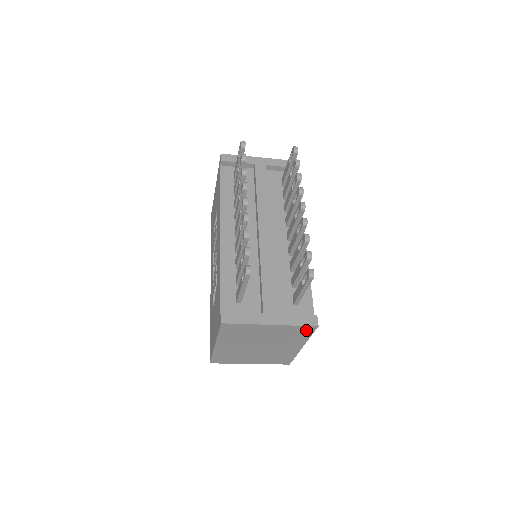
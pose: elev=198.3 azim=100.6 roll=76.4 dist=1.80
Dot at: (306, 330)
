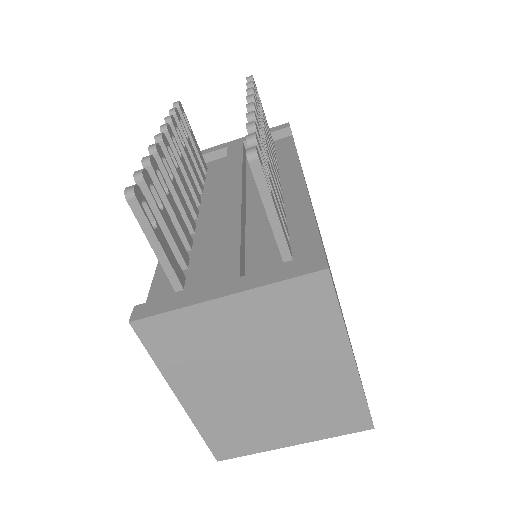
Dot at: (313, 292)
